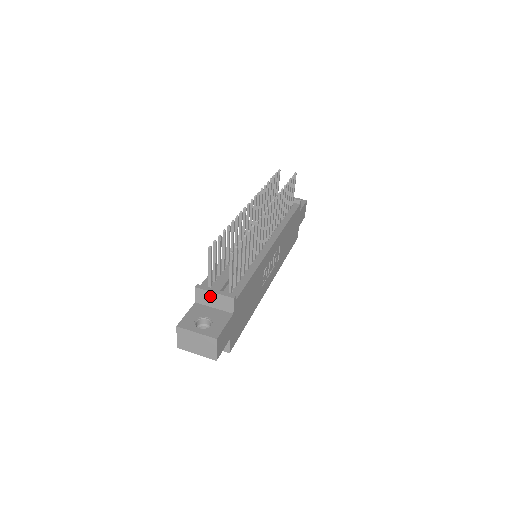
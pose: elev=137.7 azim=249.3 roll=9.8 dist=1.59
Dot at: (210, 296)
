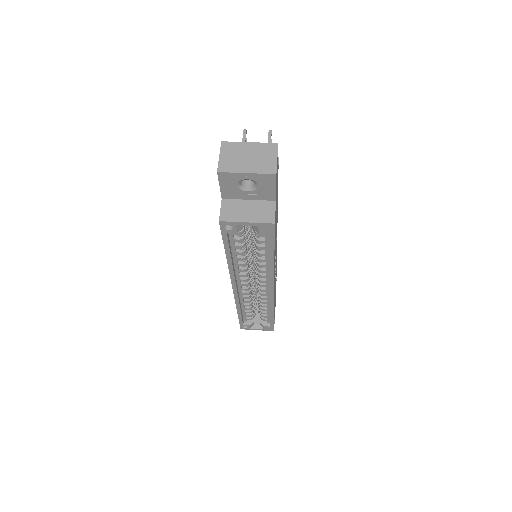
Dot at: occluded
